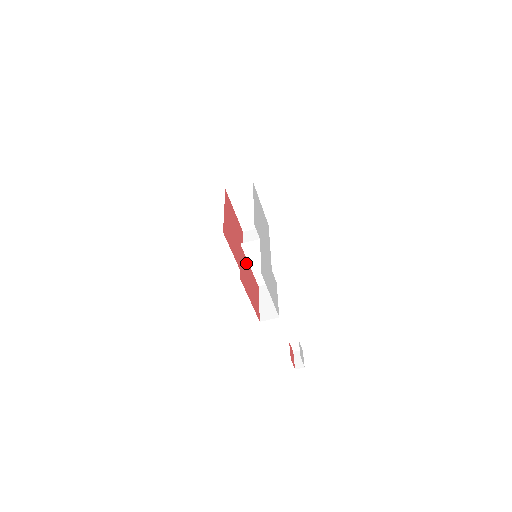
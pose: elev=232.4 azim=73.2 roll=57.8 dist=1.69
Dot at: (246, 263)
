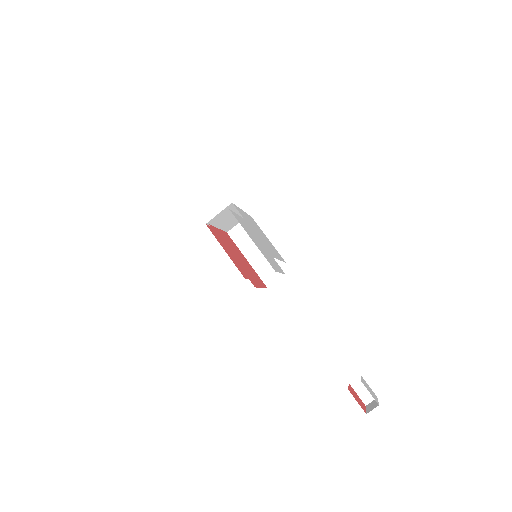
Dot at: (237, 249)
